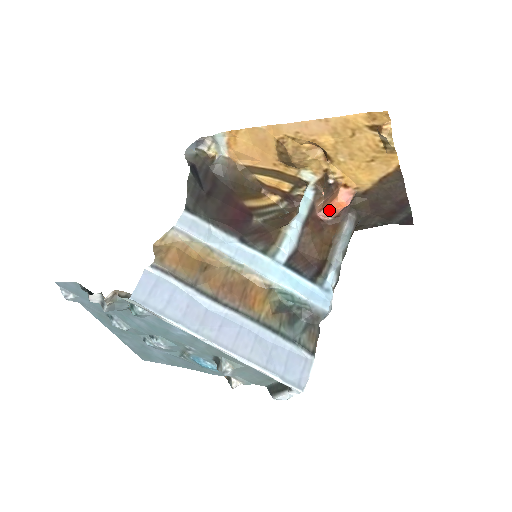
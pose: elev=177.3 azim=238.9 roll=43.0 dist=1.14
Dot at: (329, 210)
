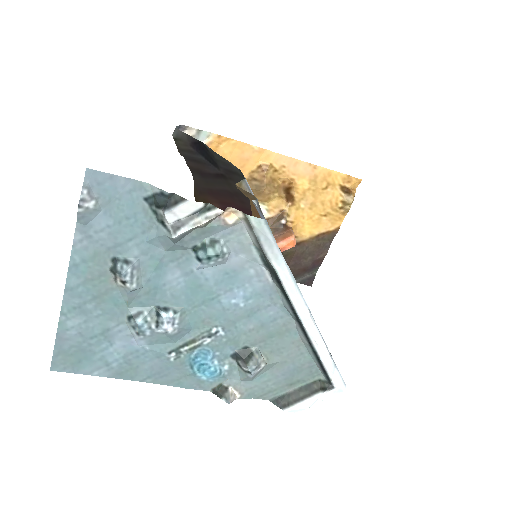
Dot at: (279, 246)
